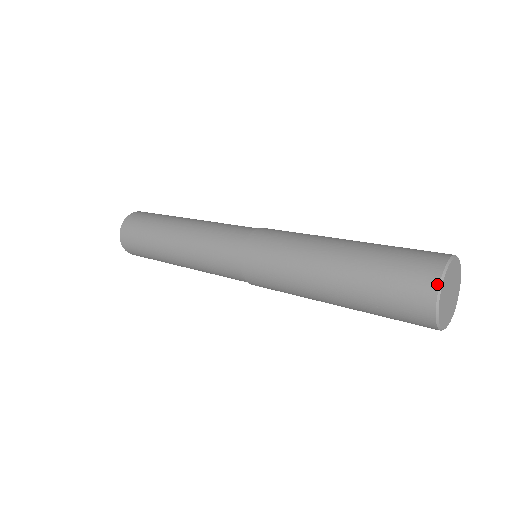
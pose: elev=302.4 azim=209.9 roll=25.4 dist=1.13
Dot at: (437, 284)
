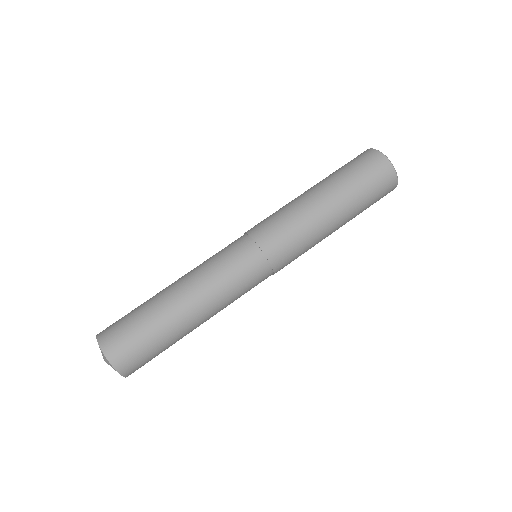
Dot at: (375, 150)
